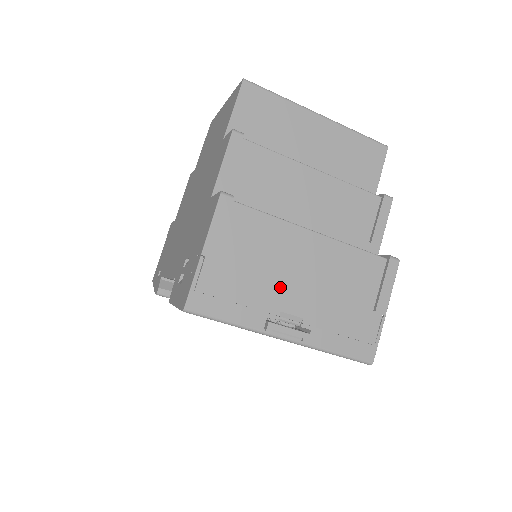
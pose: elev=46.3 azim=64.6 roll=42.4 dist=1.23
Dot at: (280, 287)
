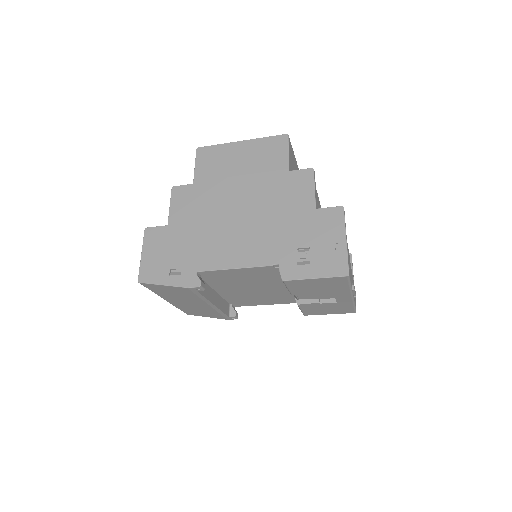
Dot at: (350, 266)
